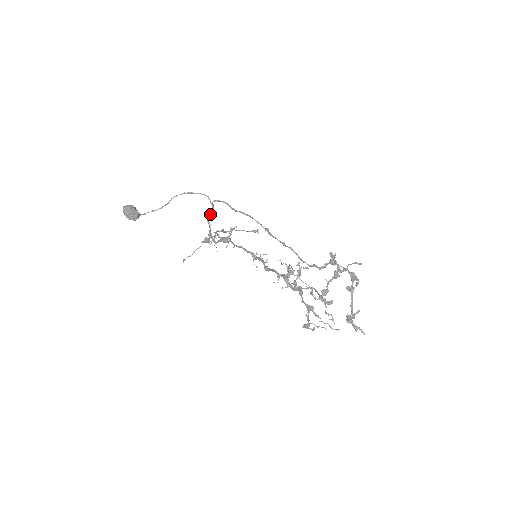
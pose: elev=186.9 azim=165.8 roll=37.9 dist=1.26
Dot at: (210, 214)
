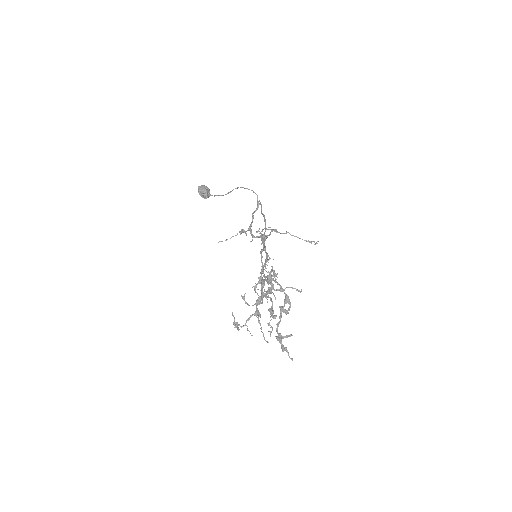
Dot at: (255, 211)
